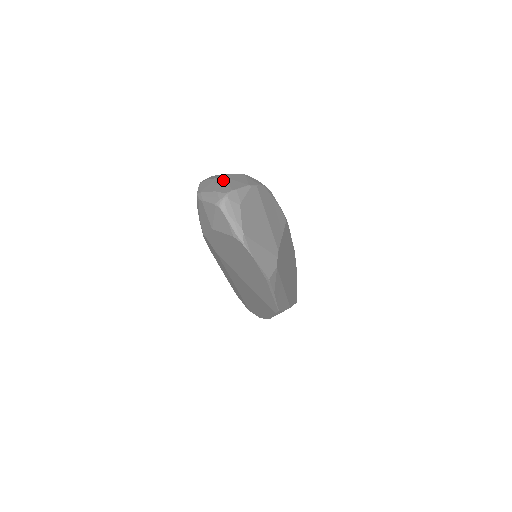
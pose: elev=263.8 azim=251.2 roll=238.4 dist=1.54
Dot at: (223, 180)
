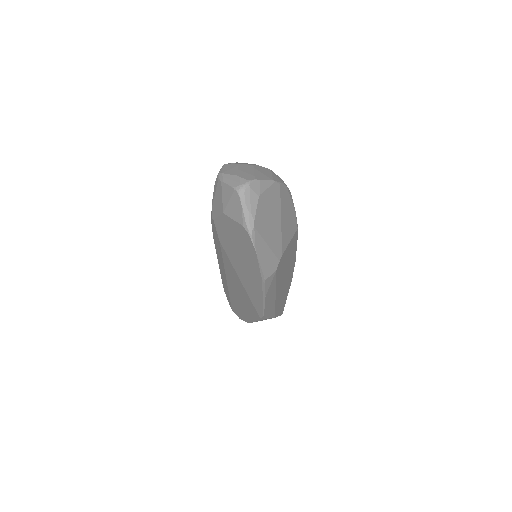
Dot at: (248, 168)
